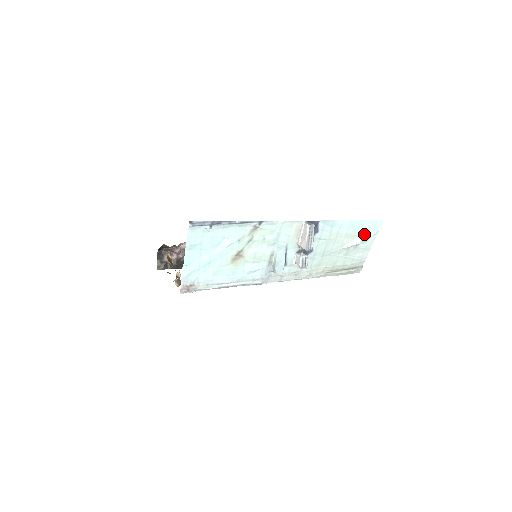
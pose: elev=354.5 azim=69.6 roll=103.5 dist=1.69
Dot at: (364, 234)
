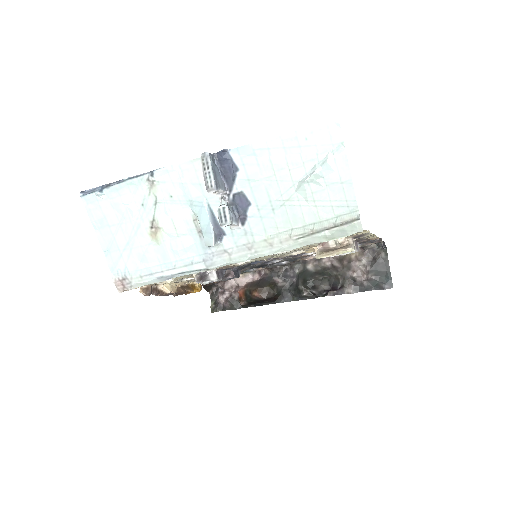
Dot at: (320, 156)
